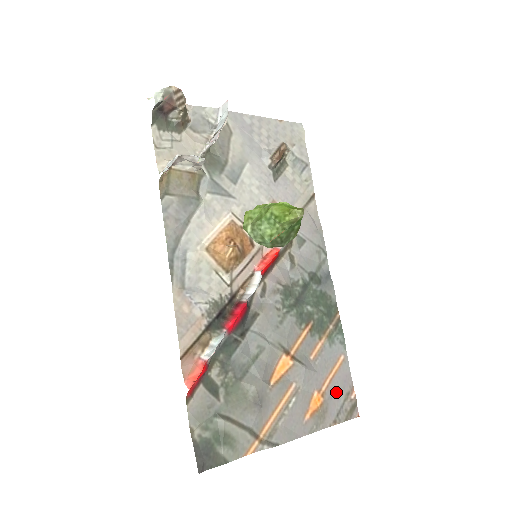
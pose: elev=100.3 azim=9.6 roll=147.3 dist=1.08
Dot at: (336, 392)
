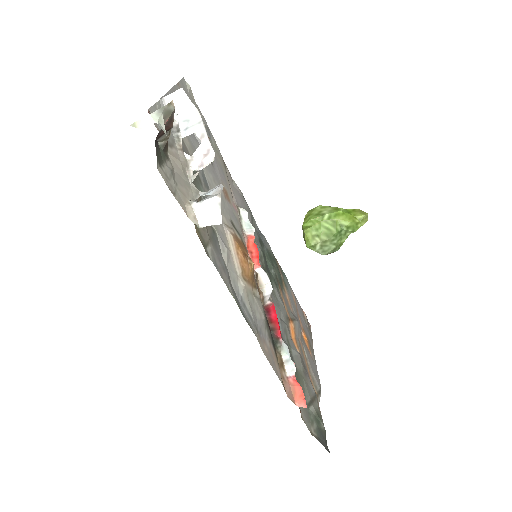
Dot at: (303, 321)
